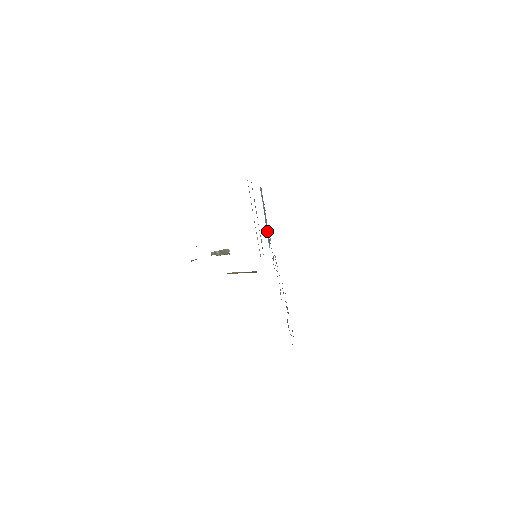
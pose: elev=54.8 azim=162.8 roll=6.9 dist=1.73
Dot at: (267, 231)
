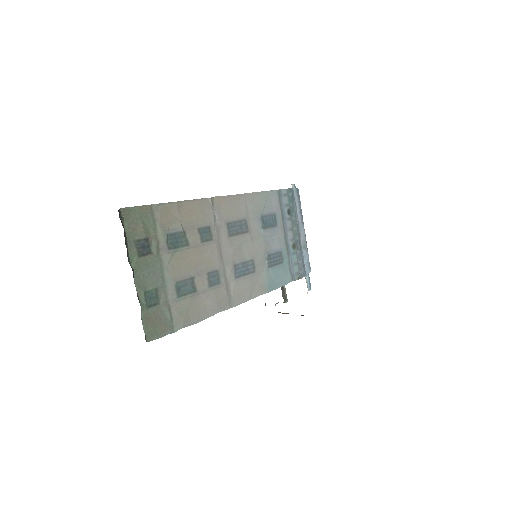
Dot at: (299, 246)
